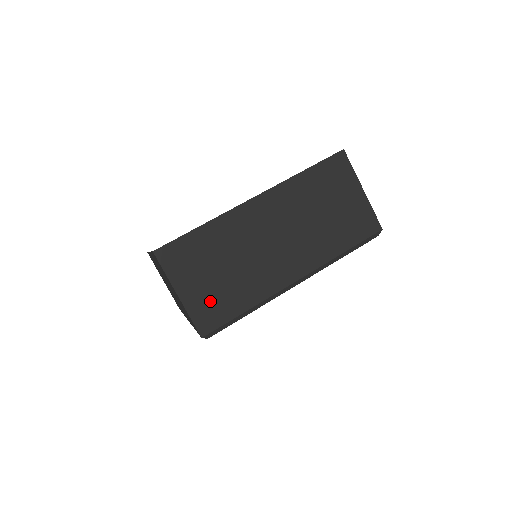
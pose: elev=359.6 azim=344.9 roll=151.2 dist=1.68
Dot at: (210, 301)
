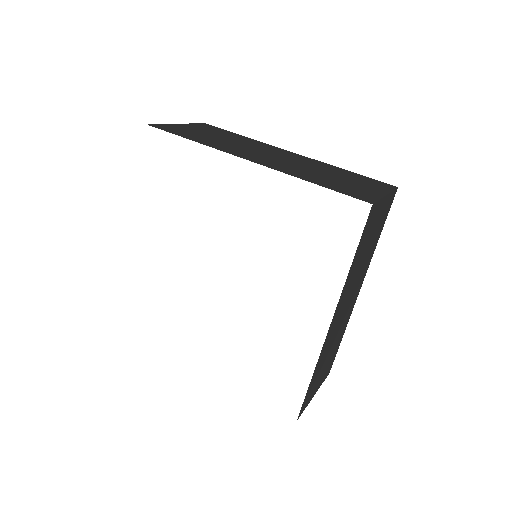
Dot at: (327, 368)
